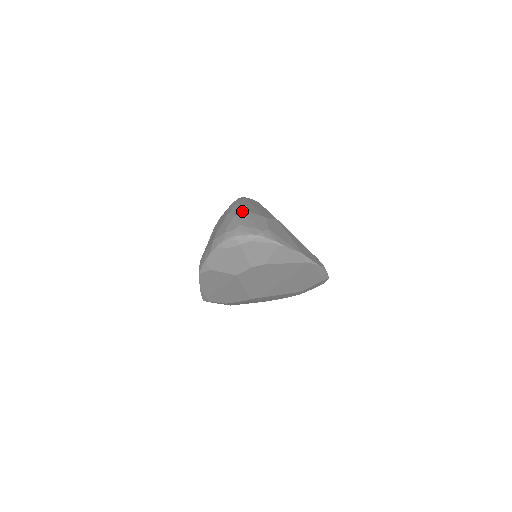
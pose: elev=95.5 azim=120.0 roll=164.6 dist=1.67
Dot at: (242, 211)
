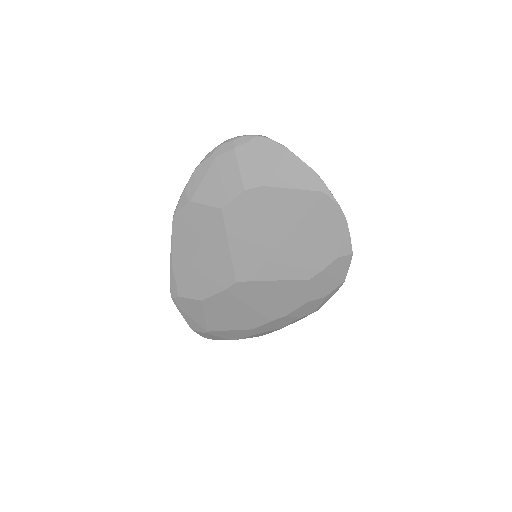
Dot at: occluded
